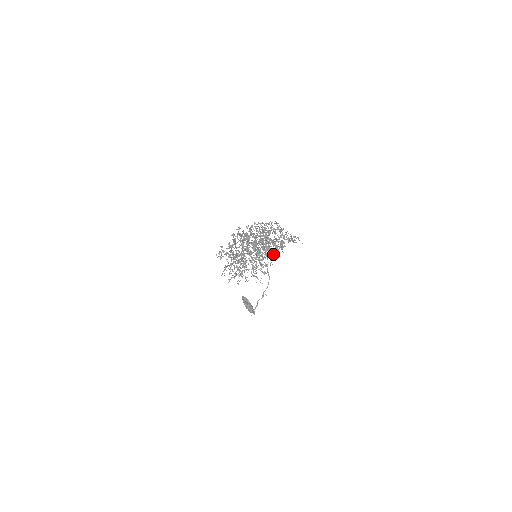
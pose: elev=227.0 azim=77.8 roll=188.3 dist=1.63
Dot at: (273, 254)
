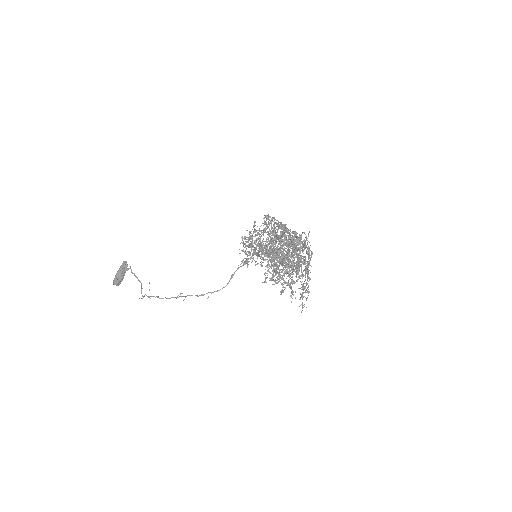
Dot at: occluded
